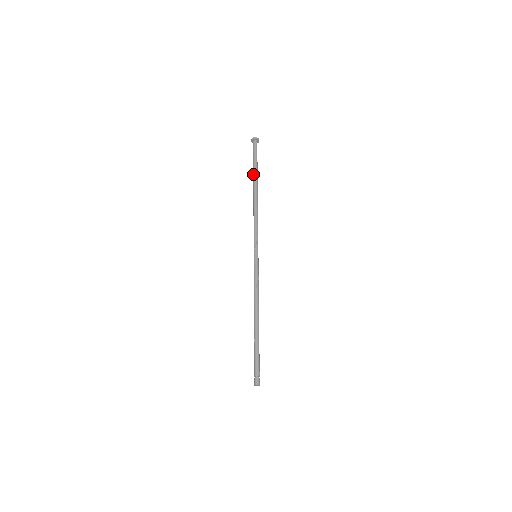
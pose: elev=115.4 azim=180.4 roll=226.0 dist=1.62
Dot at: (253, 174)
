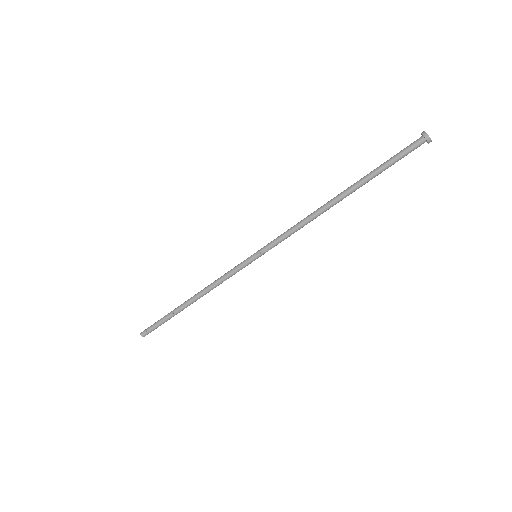
Dot at: (365, 180)
